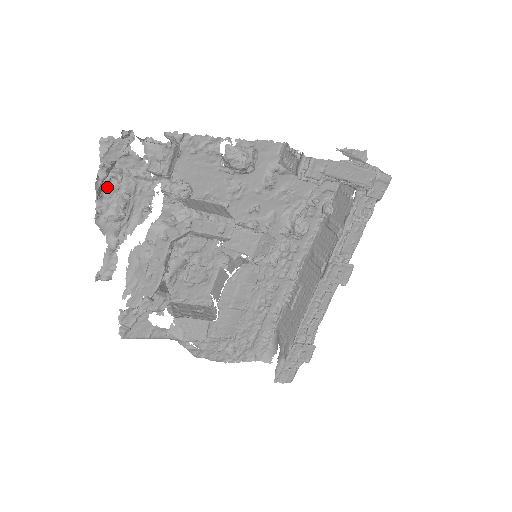
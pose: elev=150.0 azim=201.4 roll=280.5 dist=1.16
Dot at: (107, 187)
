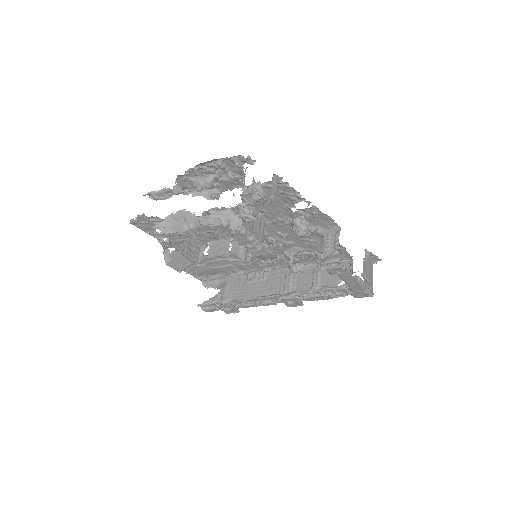
Dot at: (206, 168)
